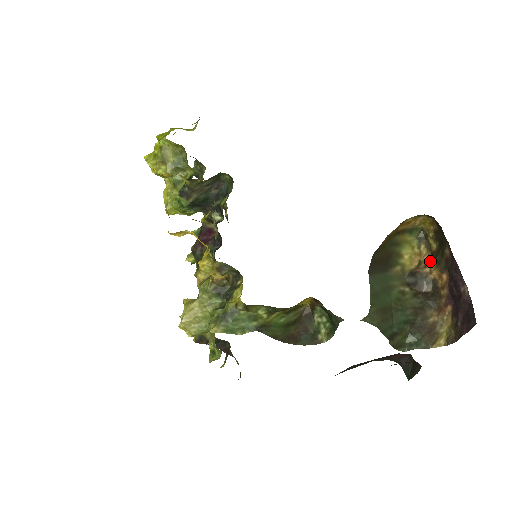
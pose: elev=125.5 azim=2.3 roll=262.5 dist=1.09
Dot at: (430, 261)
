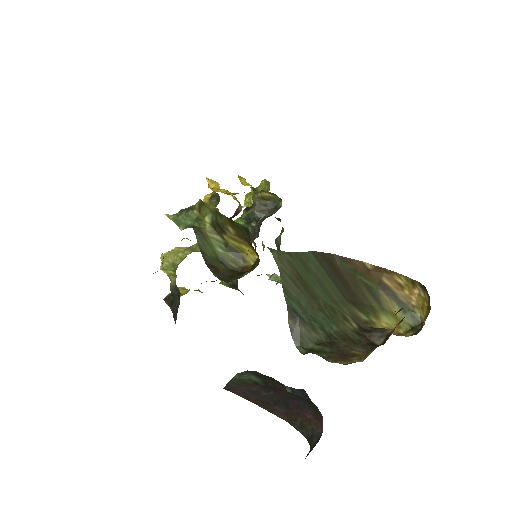
Dot at: occluded
